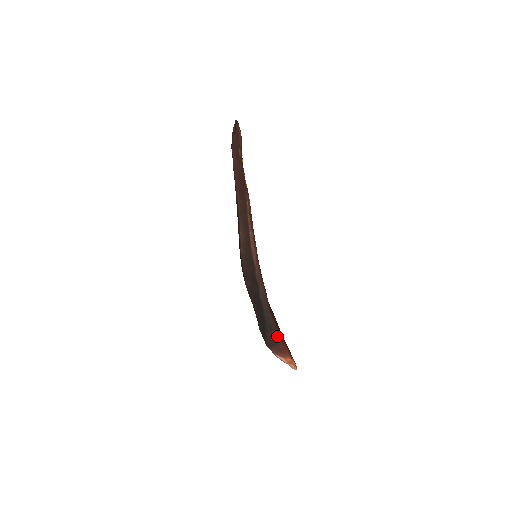
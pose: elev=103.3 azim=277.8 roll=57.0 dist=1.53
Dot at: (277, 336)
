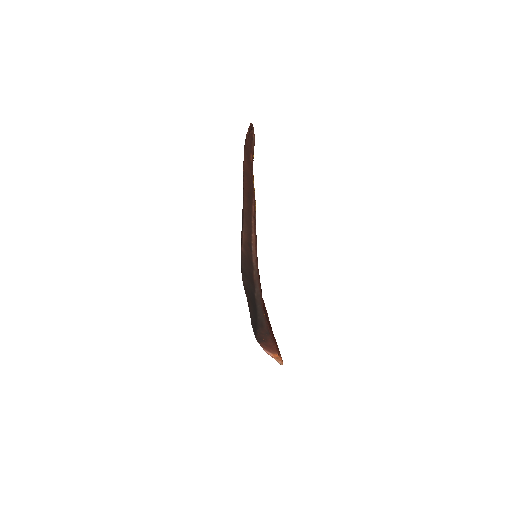
Dot at: (267, 333)
